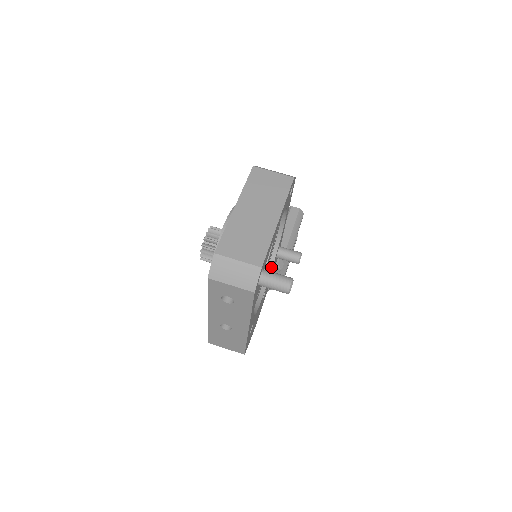
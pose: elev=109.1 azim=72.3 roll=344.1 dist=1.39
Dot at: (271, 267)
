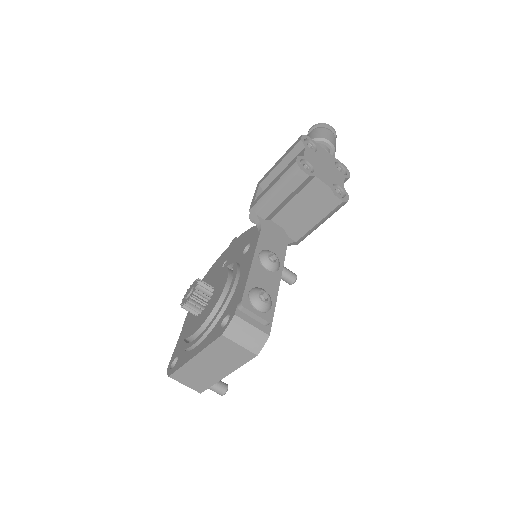
Dot at: occluded
